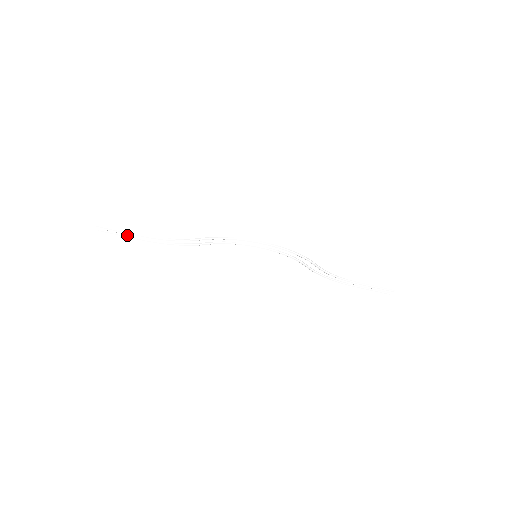
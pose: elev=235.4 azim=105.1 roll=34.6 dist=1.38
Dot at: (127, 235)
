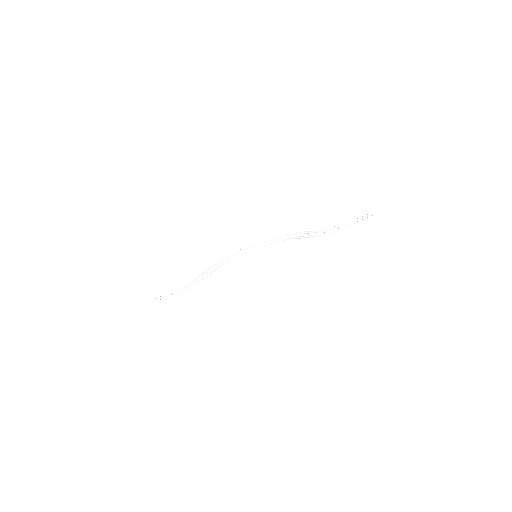
Dot at: (152, 303)
